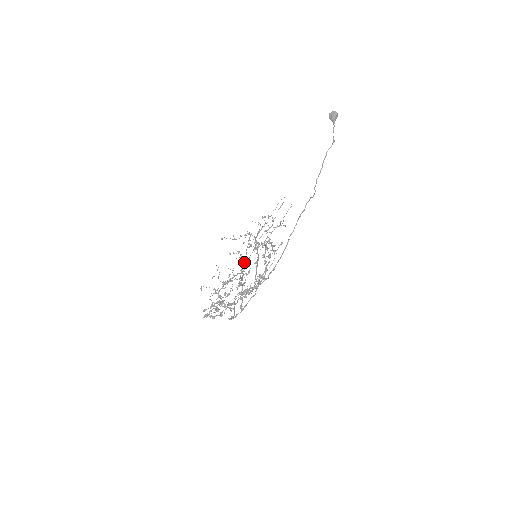
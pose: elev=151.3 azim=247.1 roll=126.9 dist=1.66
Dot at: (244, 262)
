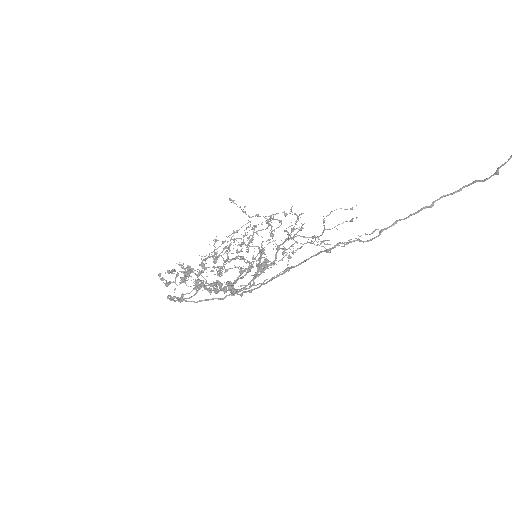
Dot at: (214, 249)
